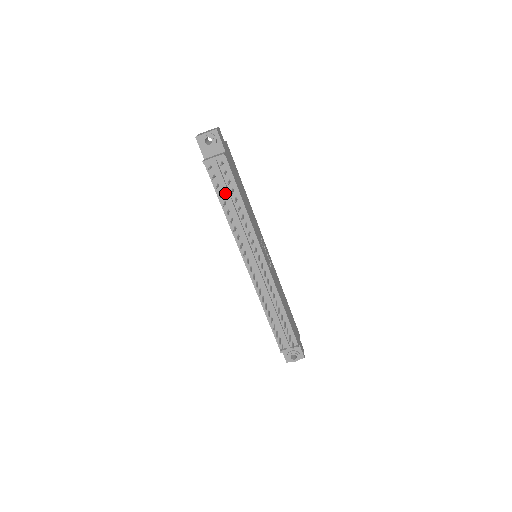
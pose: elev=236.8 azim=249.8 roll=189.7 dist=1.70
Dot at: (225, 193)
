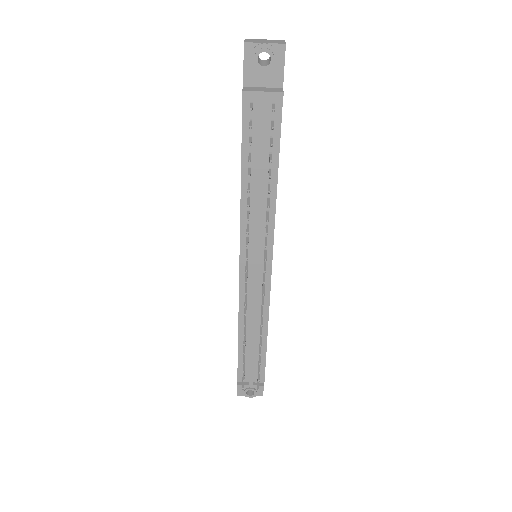
Dot at: (256, 155)
